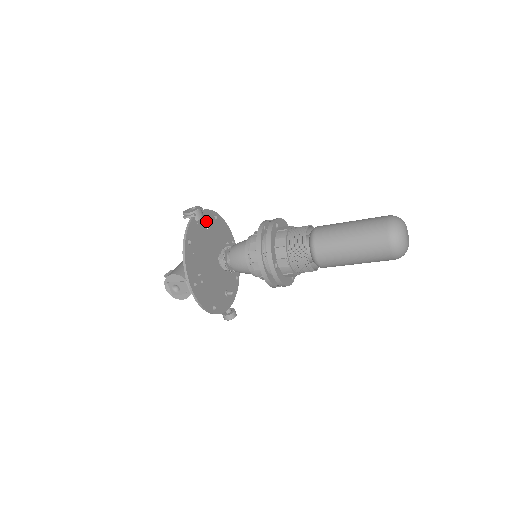
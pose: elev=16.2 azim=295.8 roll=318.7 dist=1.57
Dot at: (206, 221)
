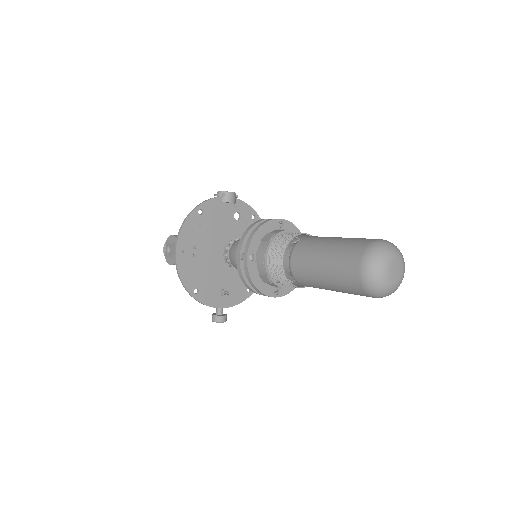
Dot at: (237, 211)
